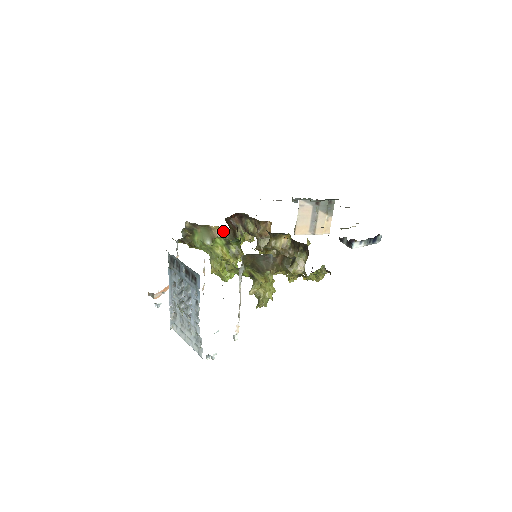
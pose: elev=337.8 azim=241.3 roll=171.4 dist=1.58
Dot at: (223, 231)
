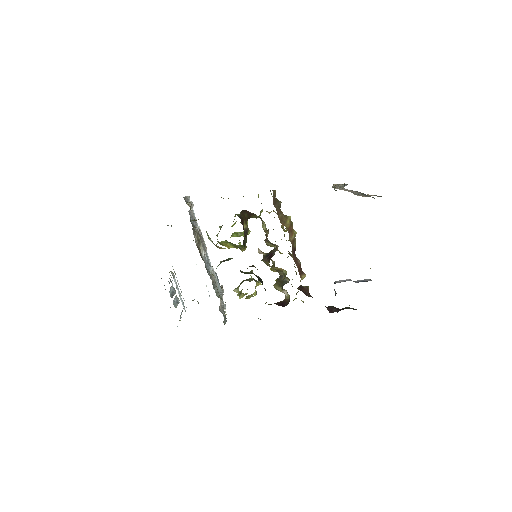
Dot at: occluded
